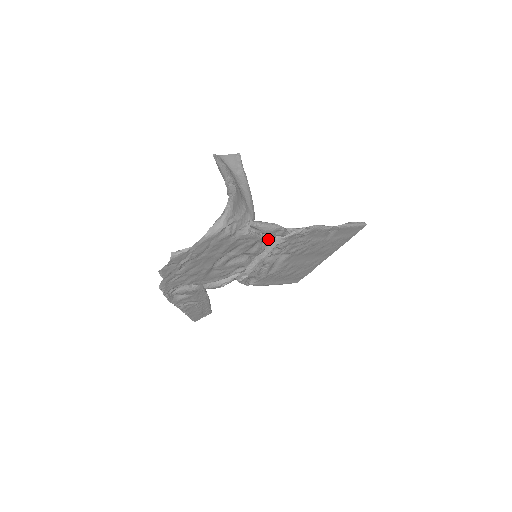
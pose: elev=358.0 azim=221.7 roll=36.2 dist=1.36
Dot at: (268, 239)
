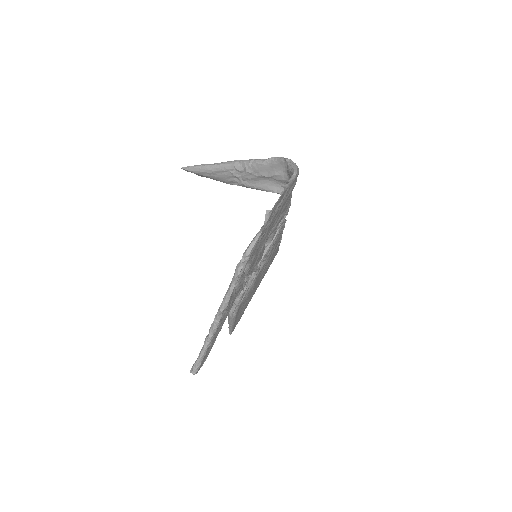
Dot at: (280, 221)
